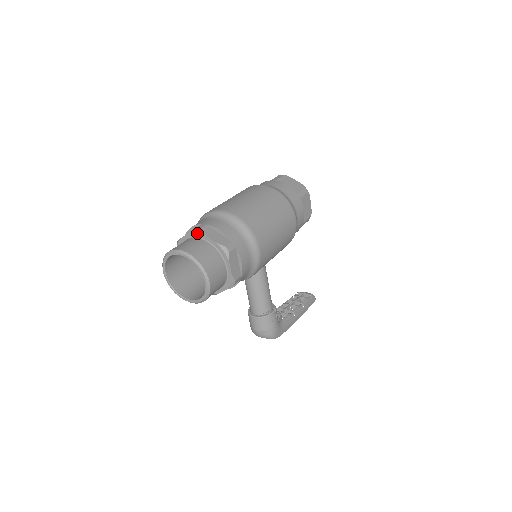
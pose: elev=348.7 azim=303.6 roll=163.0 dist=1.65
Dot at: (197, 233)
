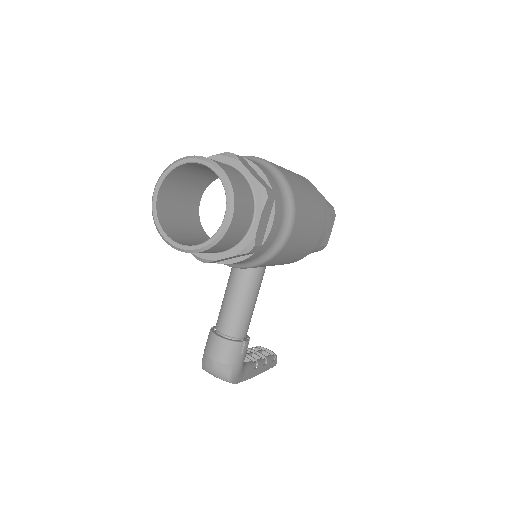
Dot at: (230, 157)
